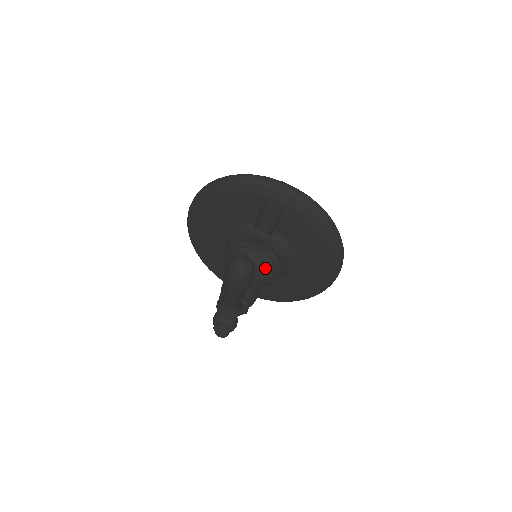
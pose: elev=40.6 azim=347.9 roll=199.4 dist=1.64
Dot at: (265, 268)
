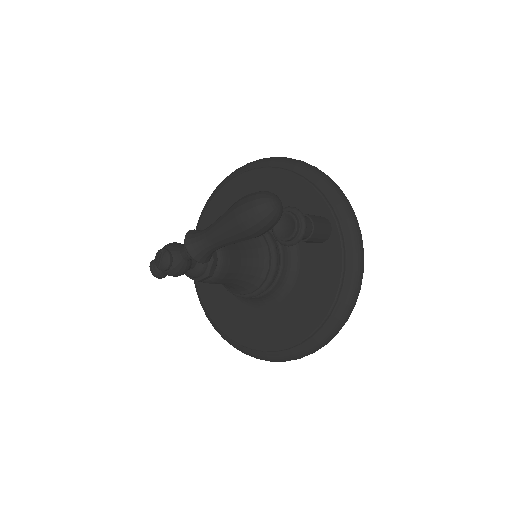
Dot at: (256, 268)
